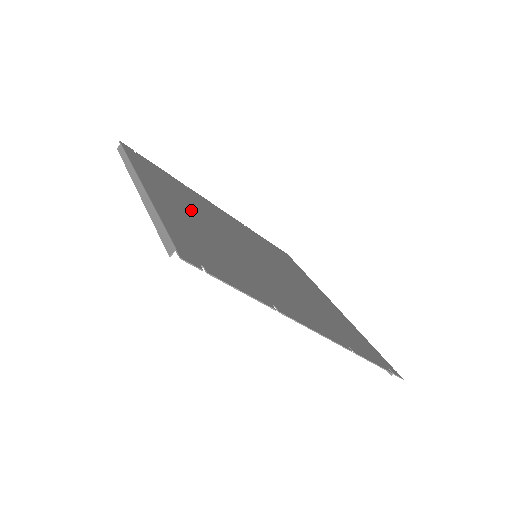
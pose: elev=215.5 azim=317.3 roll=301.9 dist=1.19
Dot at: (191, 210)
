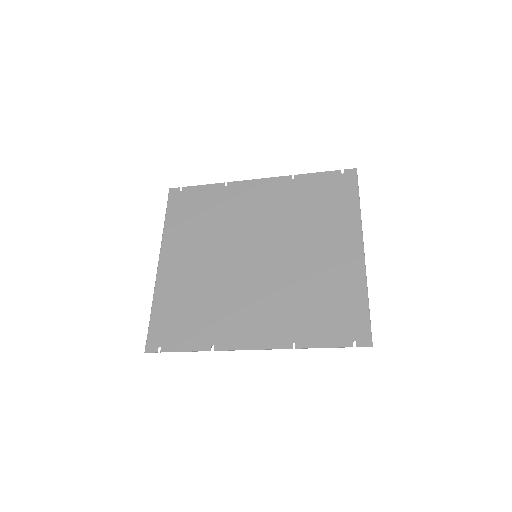
Dot at: (200, 249)
